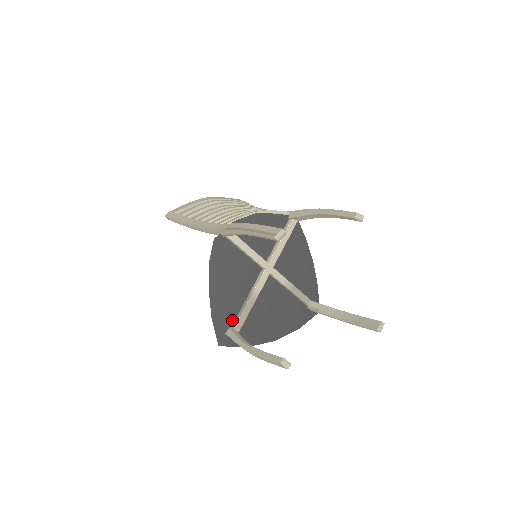
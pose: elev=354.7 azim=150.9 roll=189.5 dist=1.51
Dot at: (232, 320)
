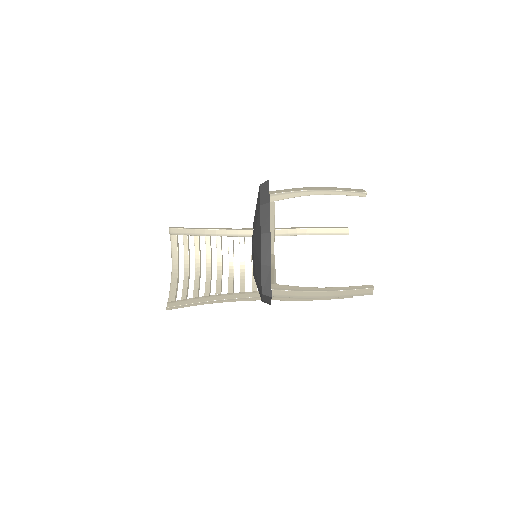
Dot at: occluded
